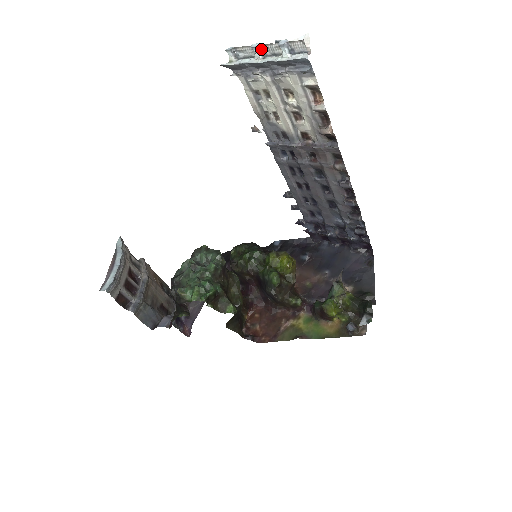
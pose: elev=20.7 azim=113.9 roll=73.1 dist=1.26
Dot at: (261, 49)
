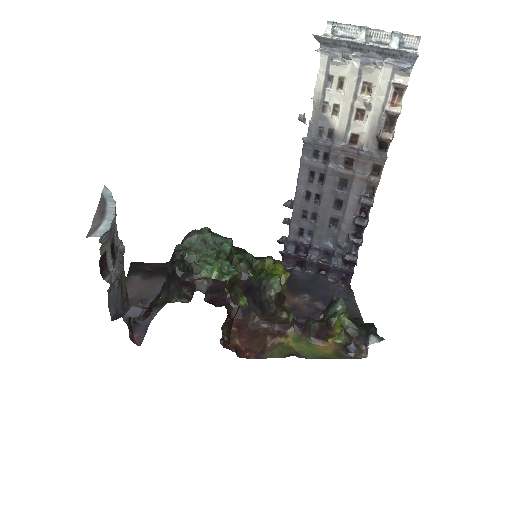
Dot at: (368, 33)
